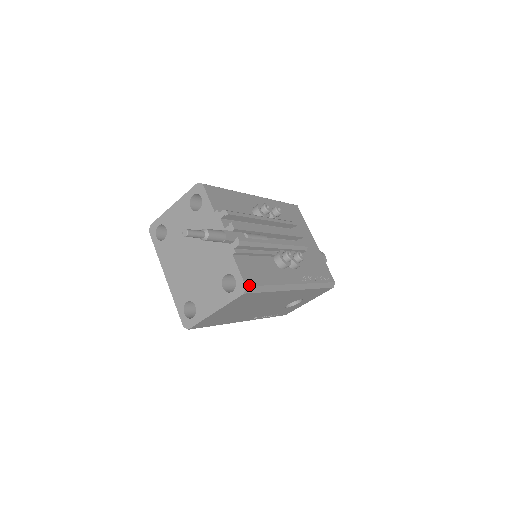
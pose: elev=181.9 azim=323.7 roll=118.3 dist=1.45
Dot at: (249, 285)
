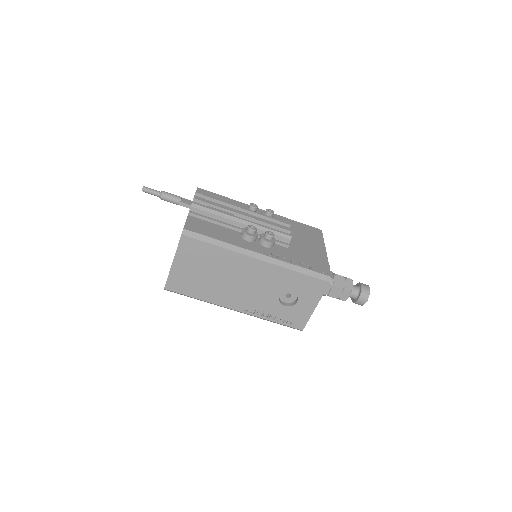
Dot at: (188, 230)
